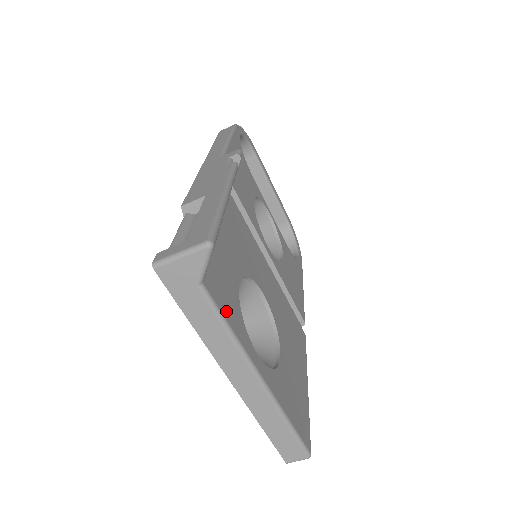
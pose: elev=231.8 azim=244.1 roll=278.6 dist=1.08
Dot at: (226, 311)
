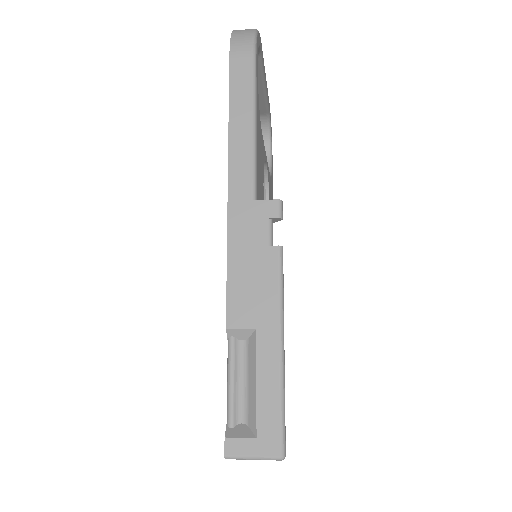
Dot at: occluded
